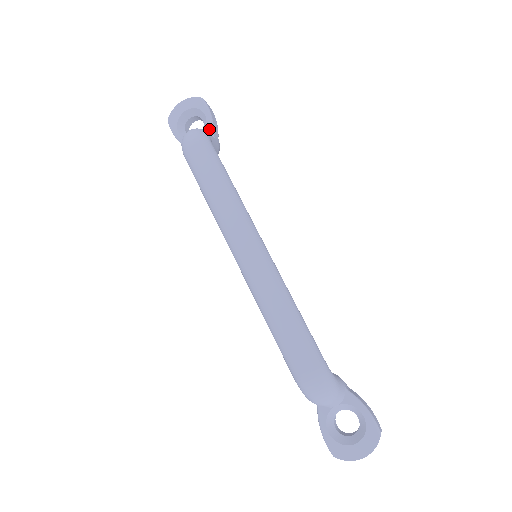
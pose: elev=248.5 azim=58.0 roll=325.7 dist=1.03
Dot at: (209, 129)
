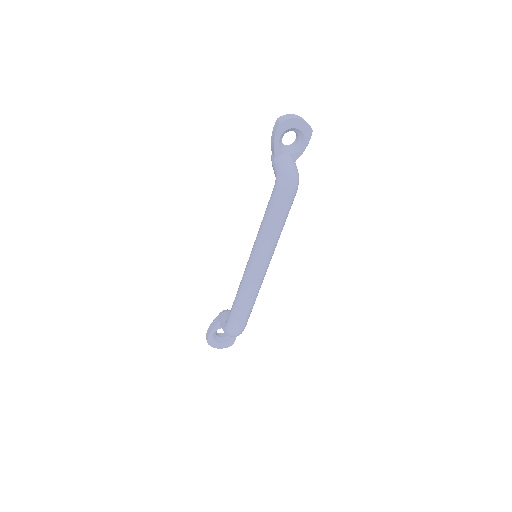
Dot at: (297, 157)
